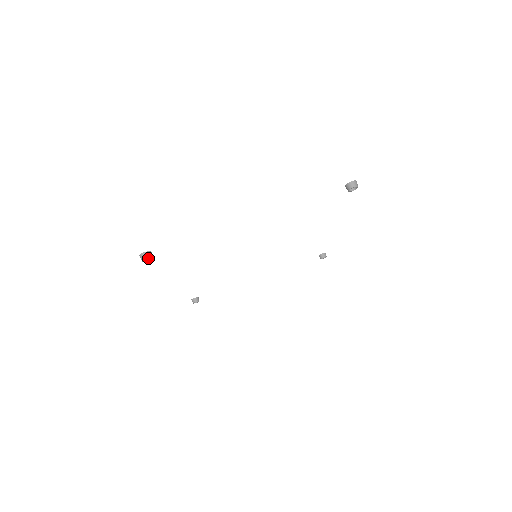
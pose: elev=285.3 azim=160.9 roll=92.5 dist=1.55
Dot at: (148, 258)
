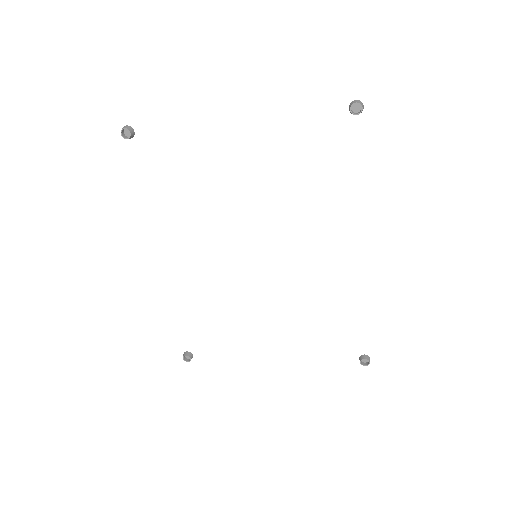
Dot at: (128, 137)
